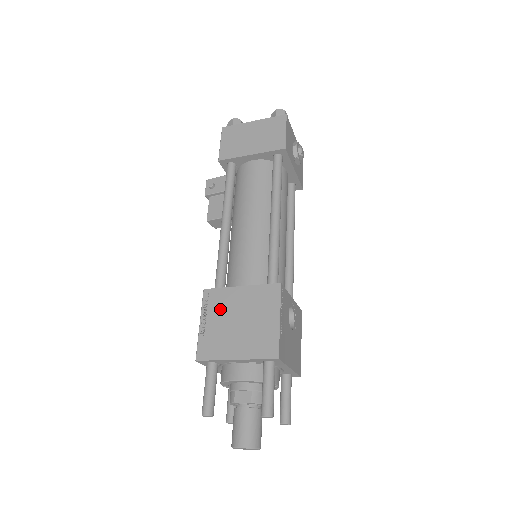
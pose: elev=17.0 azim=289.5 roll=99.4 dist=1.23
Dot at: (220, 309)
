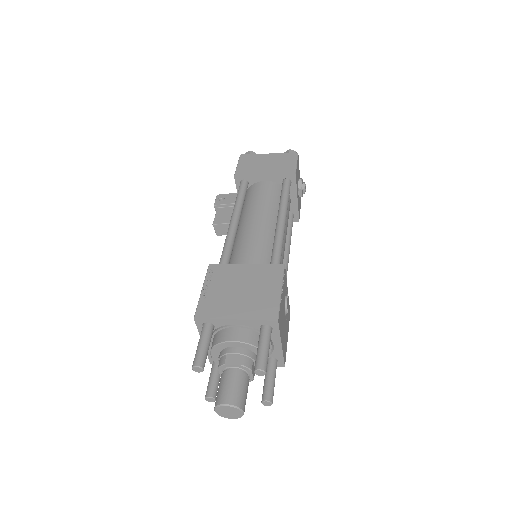
Dot at: (224, 279)
